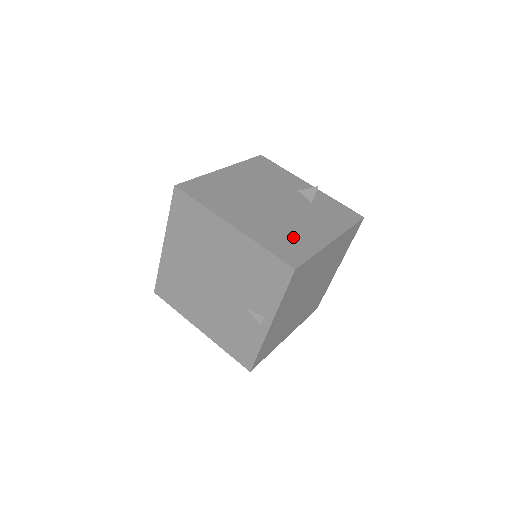
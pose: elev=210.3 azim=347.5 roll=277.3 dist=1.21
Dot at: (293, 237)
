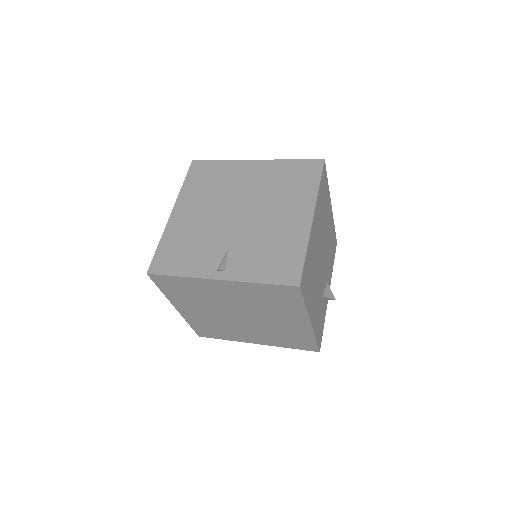
Dot at: (311, 281)
